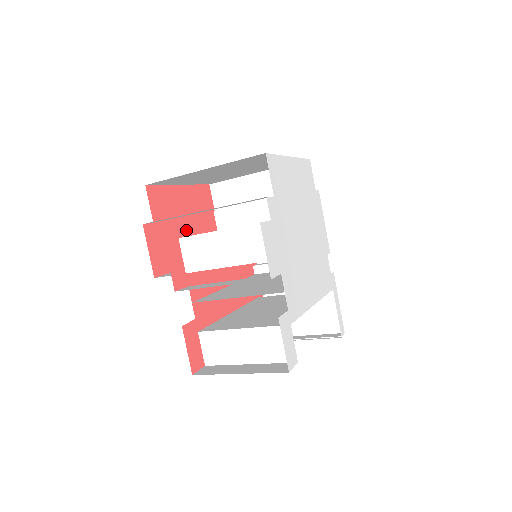
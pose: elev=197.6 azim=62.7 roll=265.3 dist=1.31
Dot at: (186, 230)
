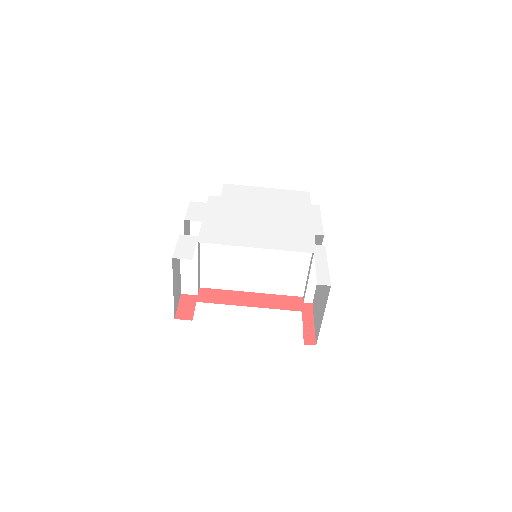
Dot at: occluded
